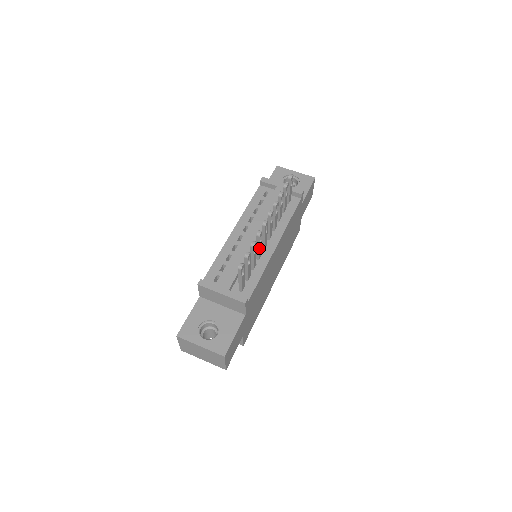
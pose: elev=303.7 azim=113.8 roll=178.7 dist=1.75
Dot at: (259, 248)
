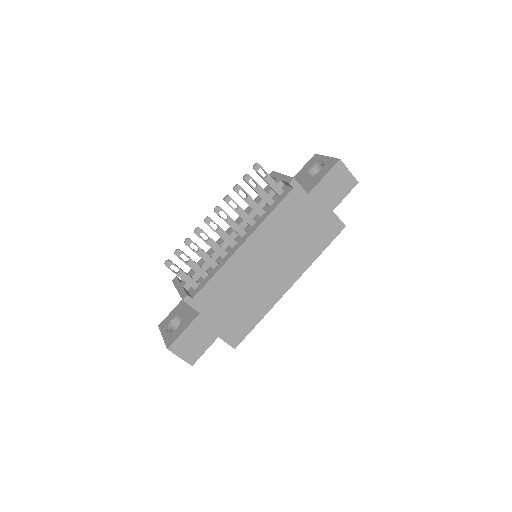
Dot at: (210, 246)
